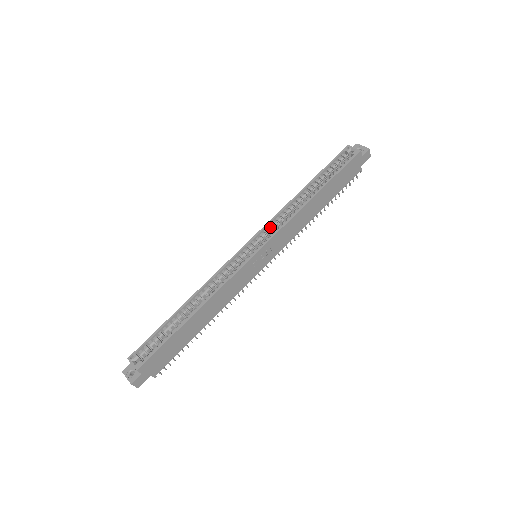
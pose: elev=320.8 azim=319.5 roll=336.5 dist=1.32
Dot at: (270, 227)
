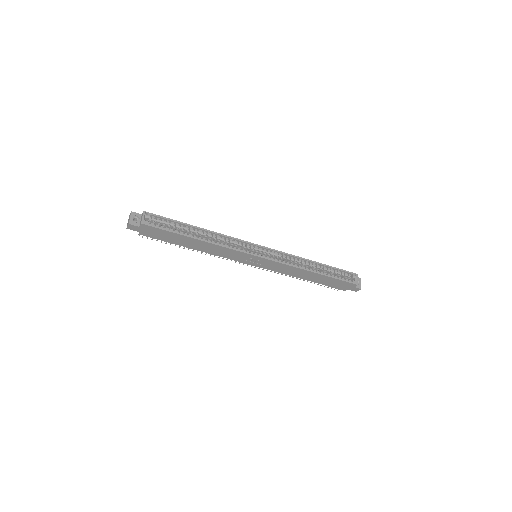
Dot at: (280, 255)
